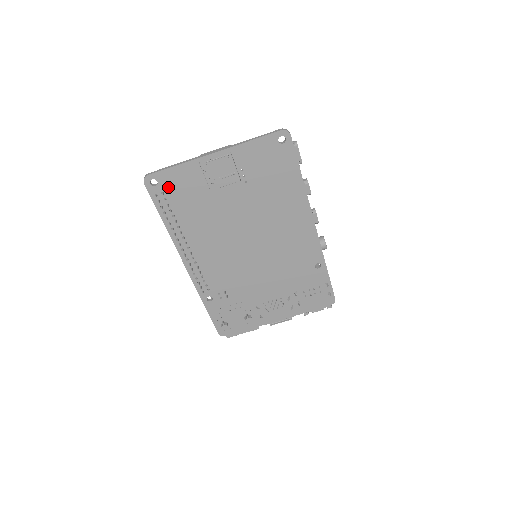
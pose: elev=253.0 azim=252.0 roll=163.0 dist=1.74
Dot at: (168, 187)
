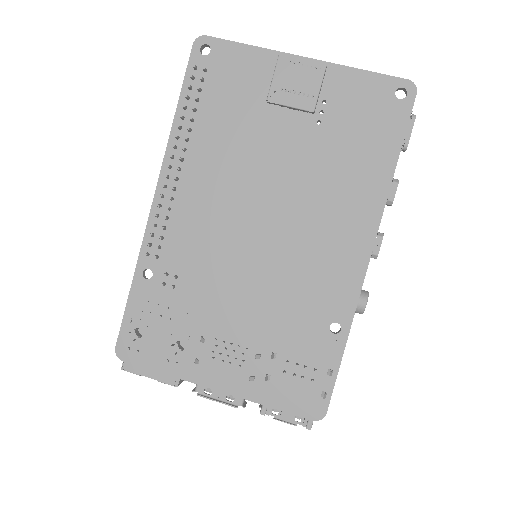
Dot at: (218, 67)
